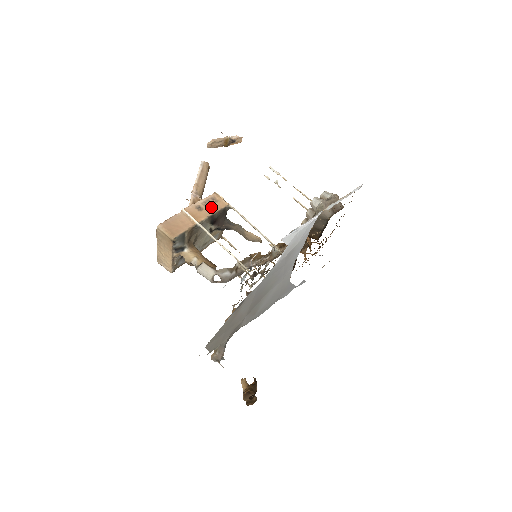
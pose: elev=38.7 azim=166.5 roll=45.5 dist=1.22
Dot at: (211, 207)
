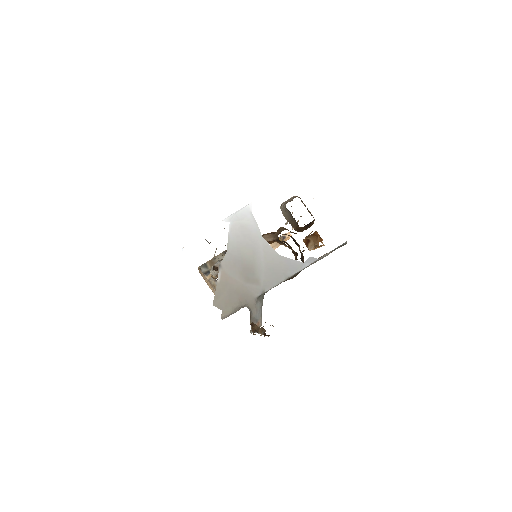
Dot at: occluded
